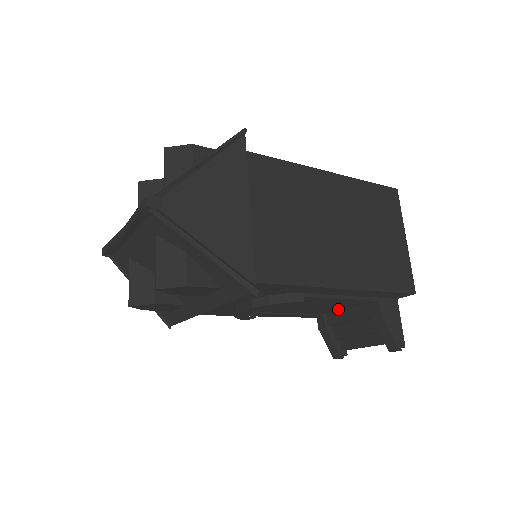
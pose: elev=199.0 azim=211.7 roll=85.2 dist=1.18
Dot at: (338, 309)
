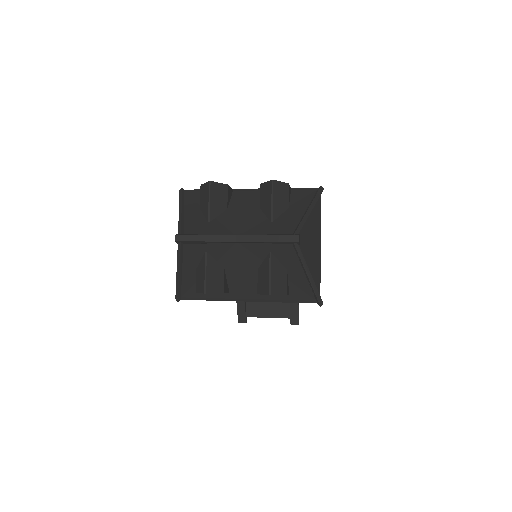
Dot at: occluded
